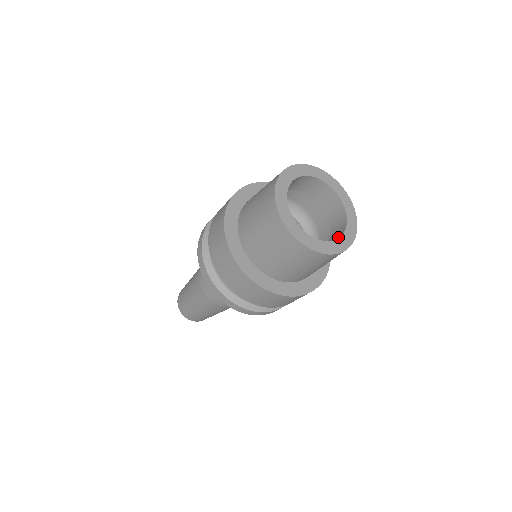
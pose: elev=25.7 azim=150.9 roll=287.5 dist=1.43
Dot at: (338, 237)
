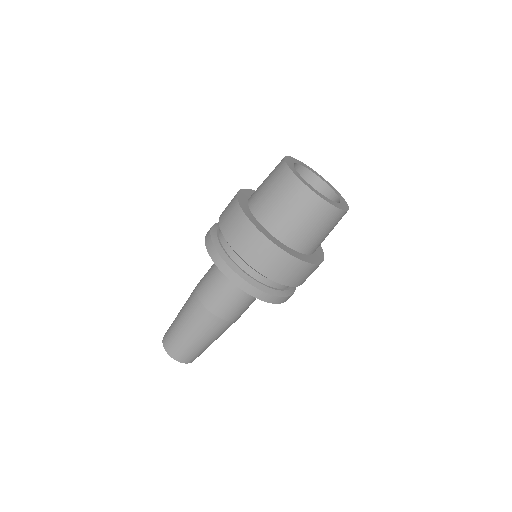
Dot at: occluded
